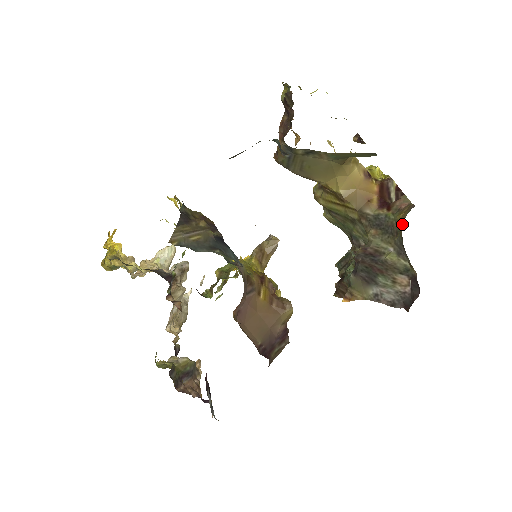
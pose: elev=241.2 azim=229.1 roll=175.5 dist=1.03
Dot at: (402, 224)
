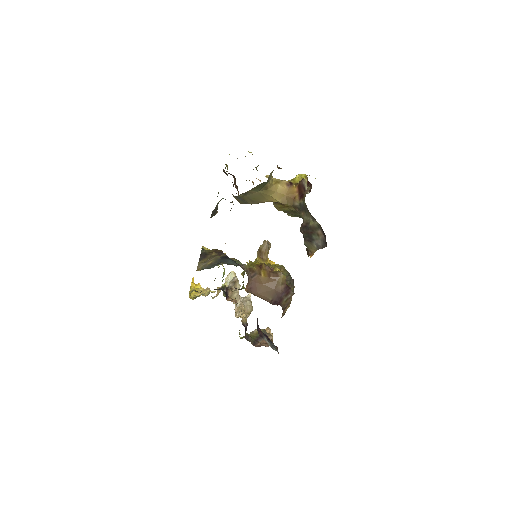
Dot at: occluded
